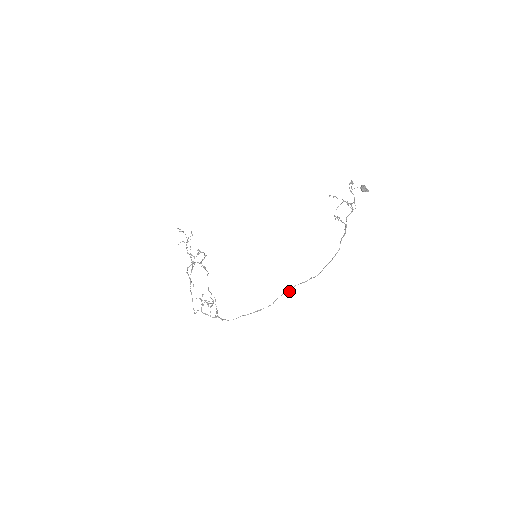
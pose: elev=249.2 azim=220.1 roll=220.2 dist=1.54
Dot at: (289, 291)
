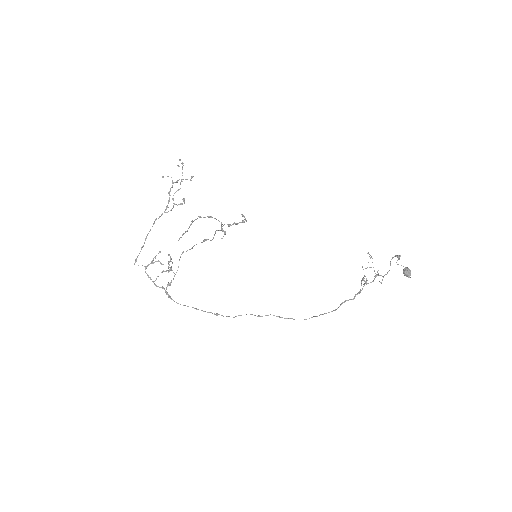
Dot at: (260, 316)
